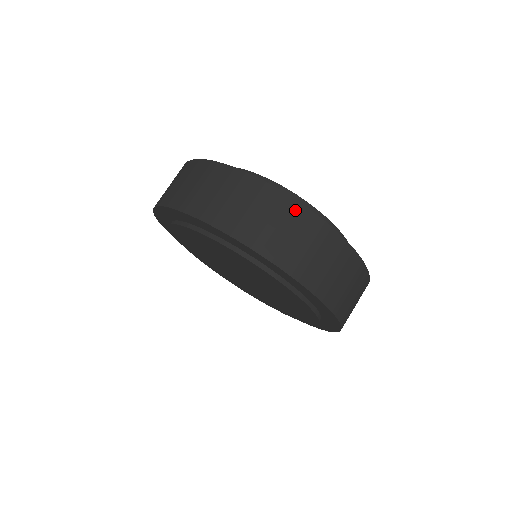
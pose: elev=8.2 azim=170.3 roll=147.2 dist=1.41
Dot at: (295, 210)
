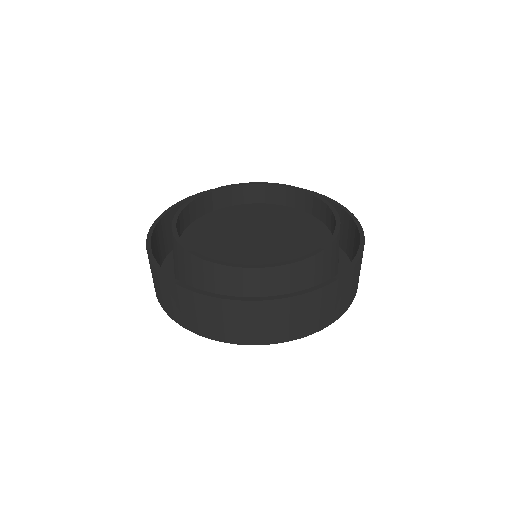
Dot at: (228, 306)
